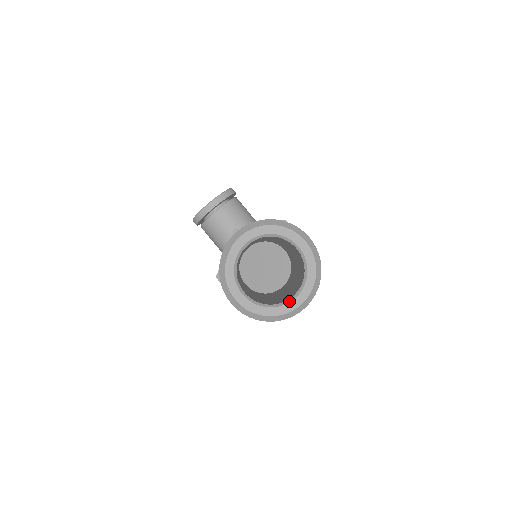
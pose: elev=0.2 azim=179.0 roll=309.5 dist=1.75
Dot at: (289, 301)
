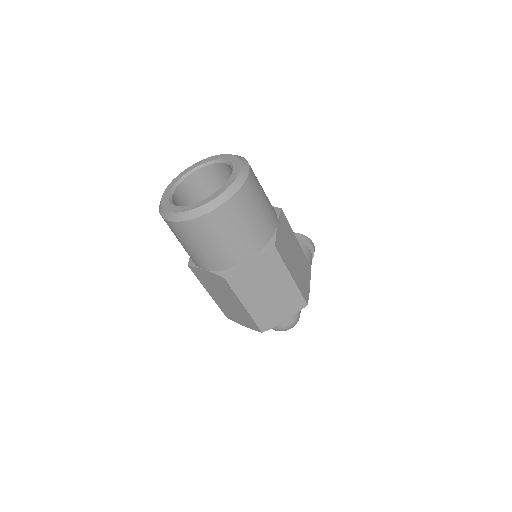
Dot at: occluded
